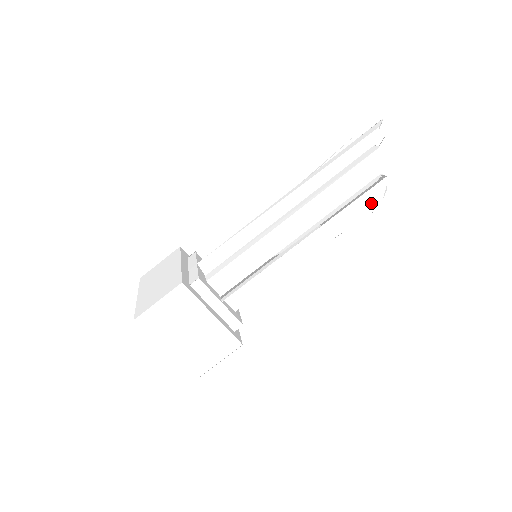
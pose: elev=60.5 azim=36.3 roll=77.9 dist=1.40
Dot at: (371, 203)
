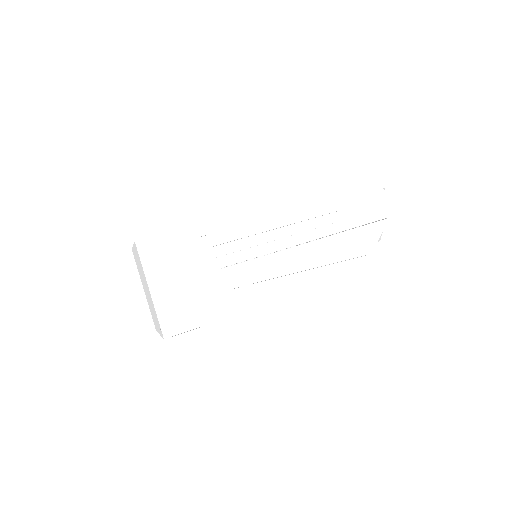
Dot at: (368, 241)
